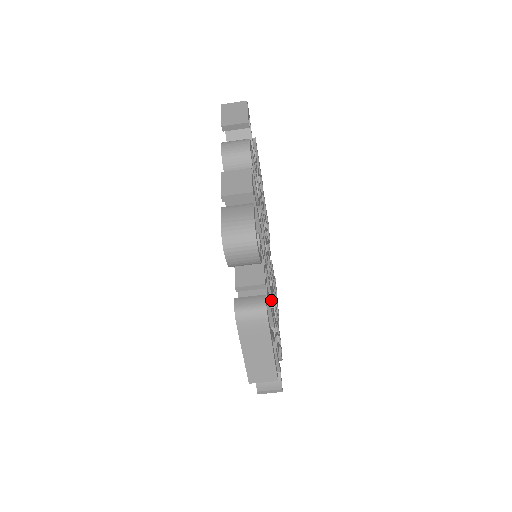
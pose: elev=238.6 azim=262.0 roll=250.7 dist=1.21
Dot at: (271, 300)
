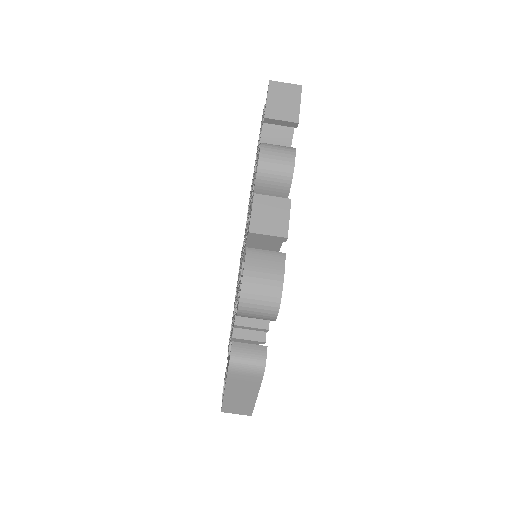
Dot at: occluded
